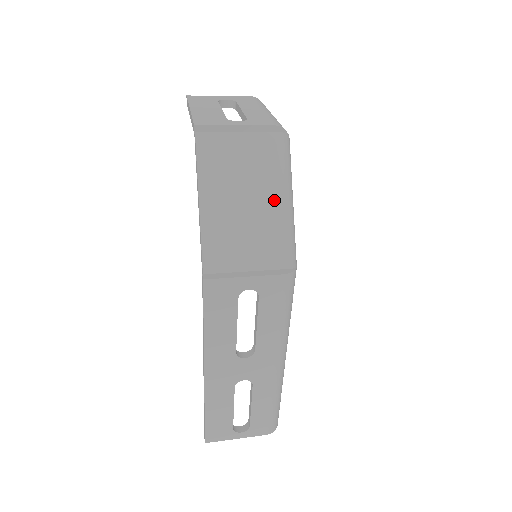
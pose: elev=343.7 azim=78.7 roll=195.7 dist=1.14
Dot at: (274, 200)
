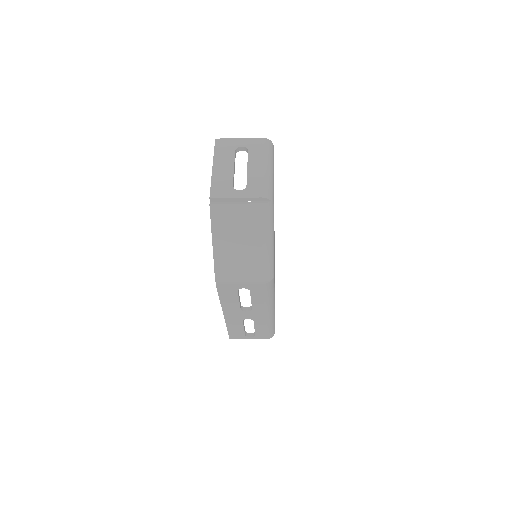
Dot at: (259, 244)
